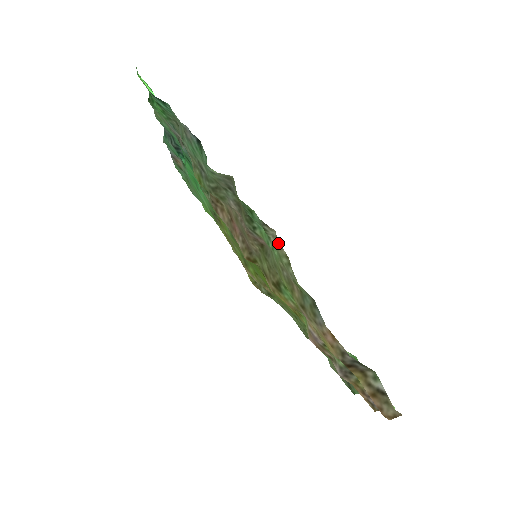
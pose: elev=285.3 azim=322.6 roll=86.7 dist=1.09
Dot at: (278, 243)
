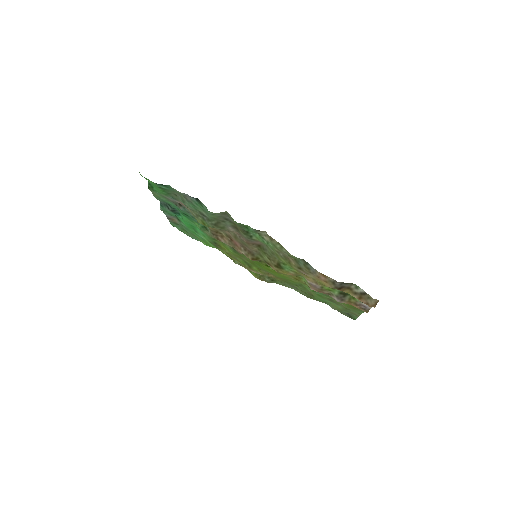
Dot at: (270, 238)
